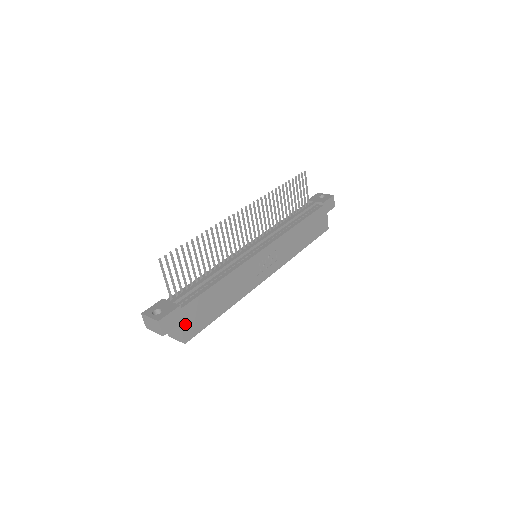
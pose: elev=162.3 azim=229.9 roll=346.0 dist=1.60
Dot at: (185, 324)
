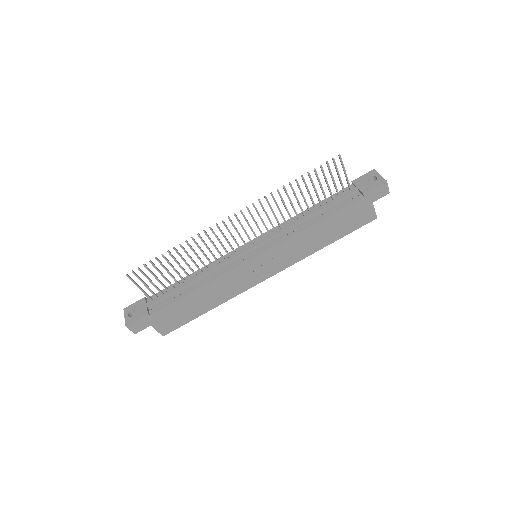
Dot at: (158, 324)
